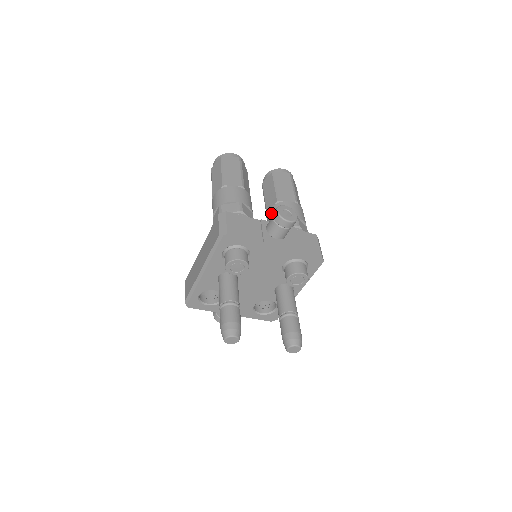
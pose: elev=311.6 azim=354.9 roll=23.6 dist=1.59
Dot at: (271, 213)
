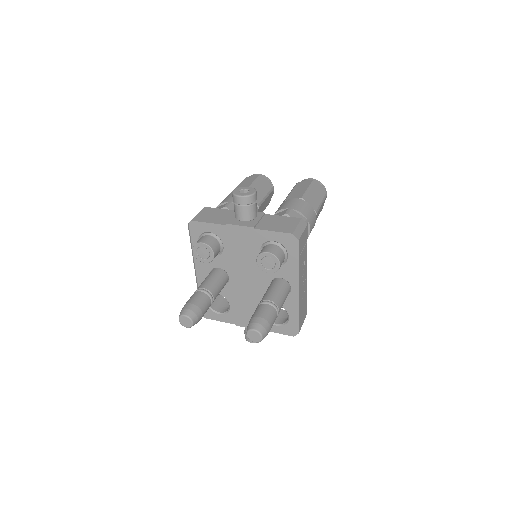
Dot at: occluded
